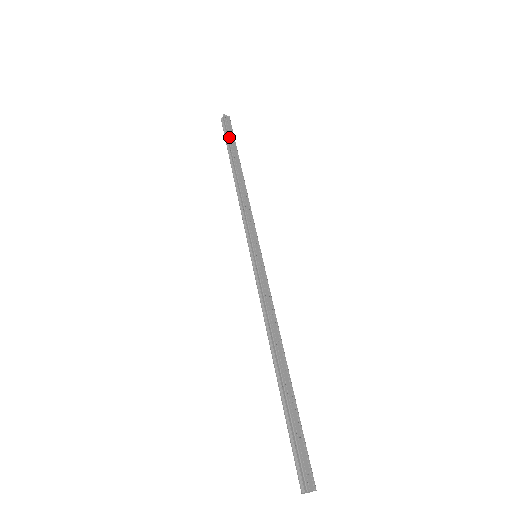
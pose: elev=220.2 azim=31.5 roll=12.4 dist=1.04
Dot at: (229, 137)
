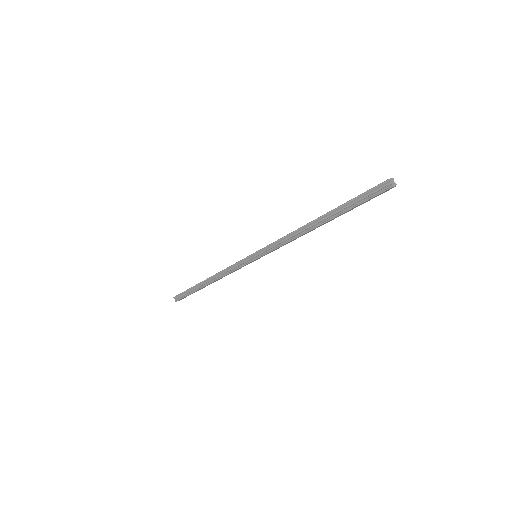
Dot at: (187, 290)
